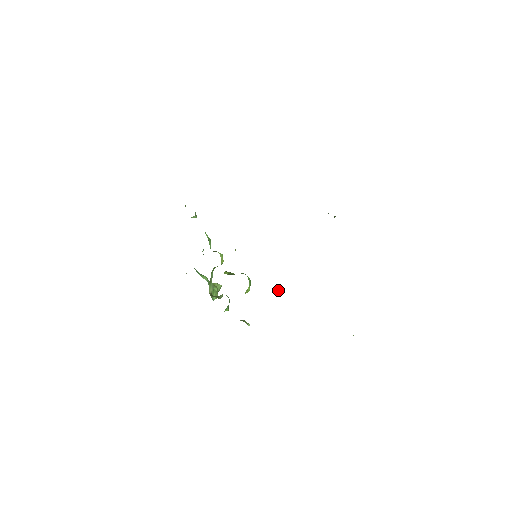
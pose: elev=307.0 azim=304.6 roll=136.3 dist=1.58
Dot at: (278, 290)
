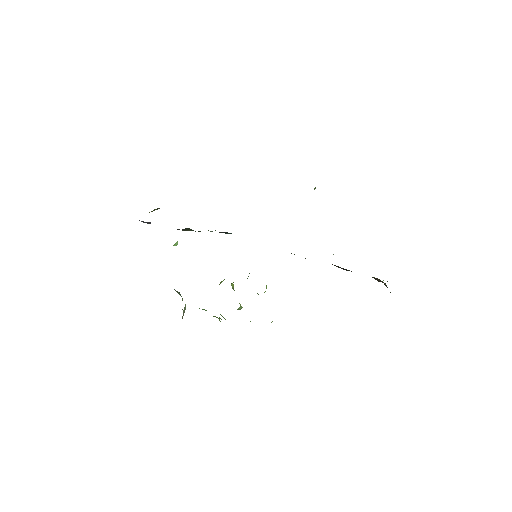
Dot at: occluded
